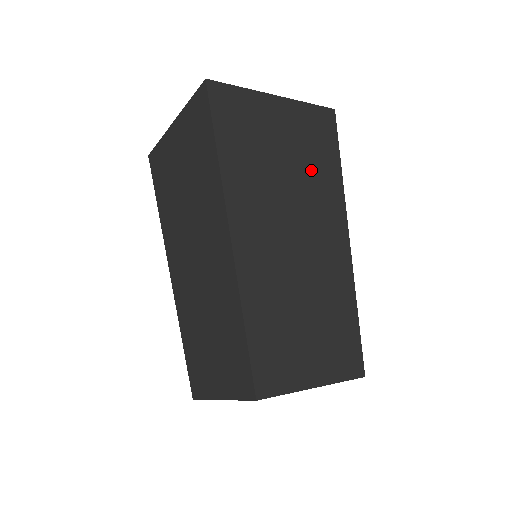
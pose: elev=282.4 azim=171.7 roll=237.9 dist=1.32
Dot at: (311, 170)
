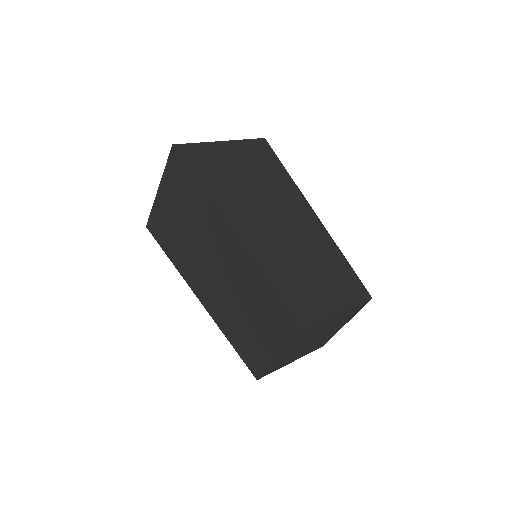
Dot at: (267, 179)
